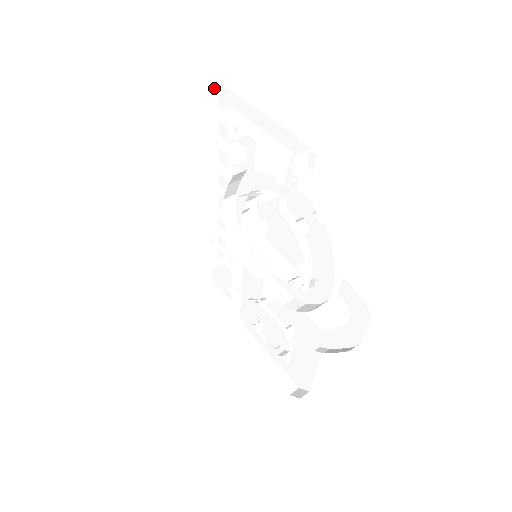
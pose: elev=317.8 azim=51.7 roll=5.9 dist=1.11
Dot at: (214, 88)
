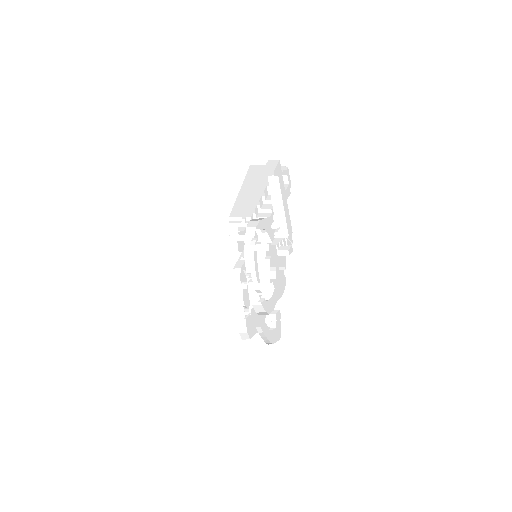
Dot at: (275, 161)
